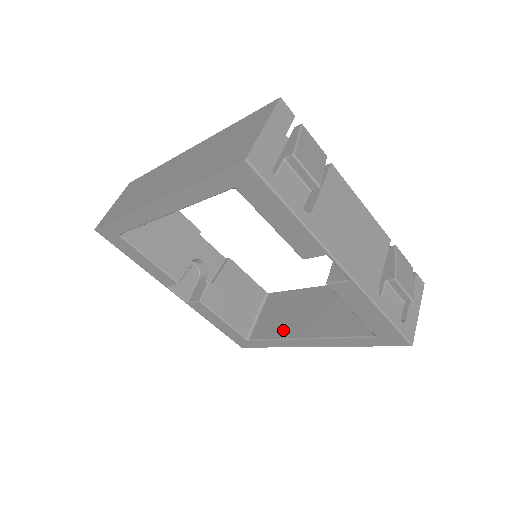
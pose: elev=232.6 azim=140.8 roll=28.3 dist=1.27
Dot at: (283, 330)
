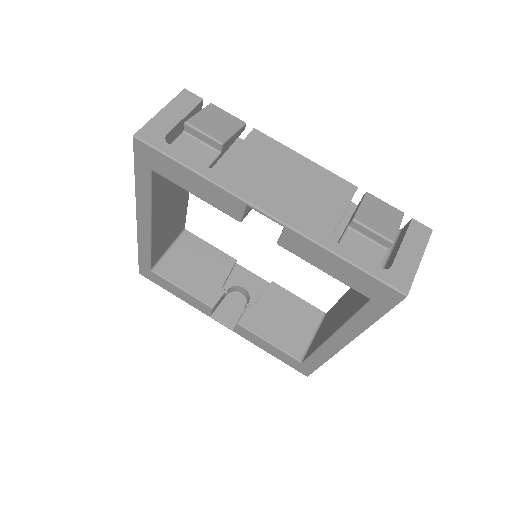
Dot at: (322, 338)
